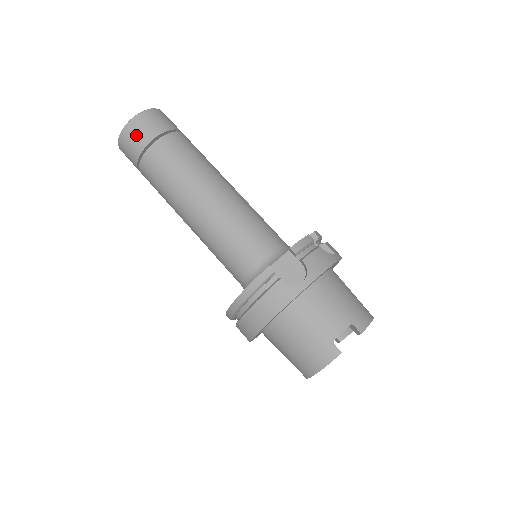
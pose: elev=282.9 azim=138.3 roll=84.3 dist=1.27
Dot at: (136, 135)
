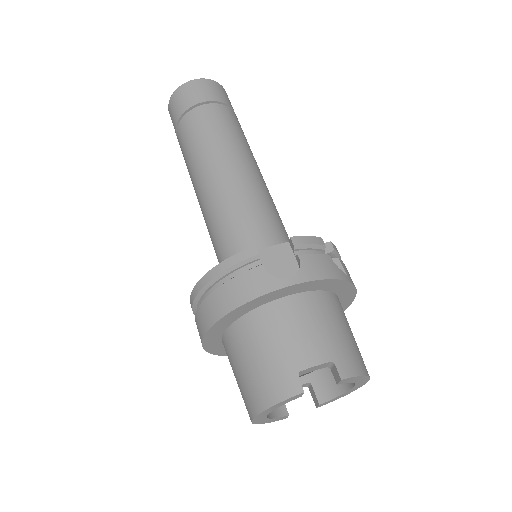
Dot at: (187, 95)
